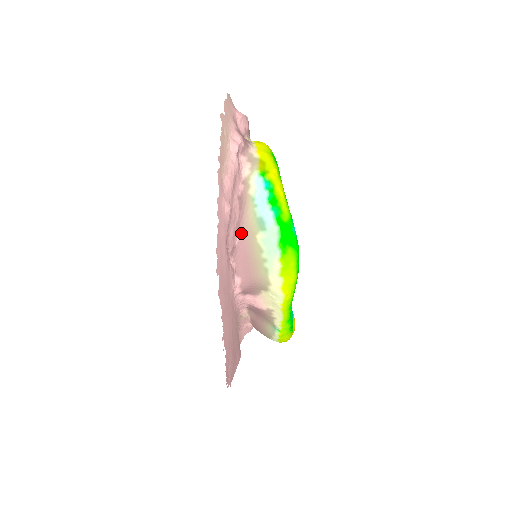
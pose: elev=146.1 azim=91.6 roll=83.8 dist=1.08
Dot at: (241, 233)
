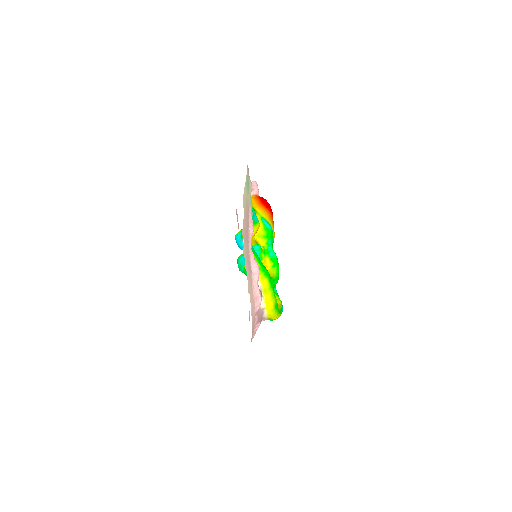
Dot at: occluded
